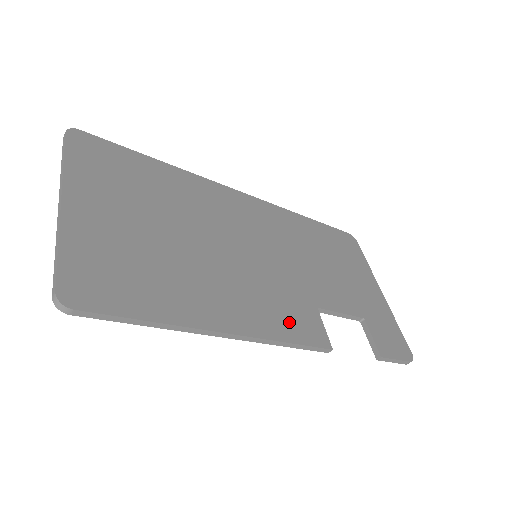
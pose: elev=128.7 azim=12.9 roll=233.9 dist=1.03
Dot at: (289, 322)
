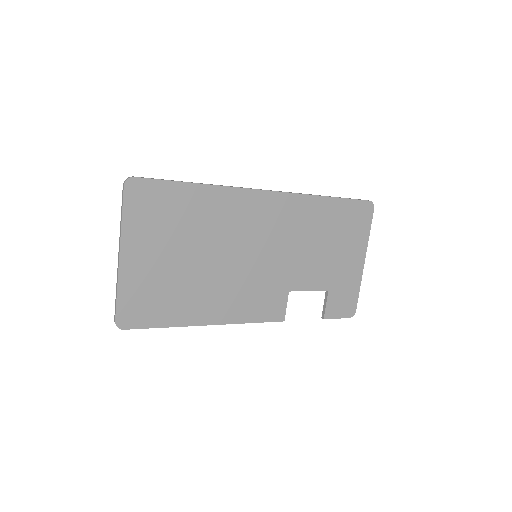
Dot at: (259, 308)
